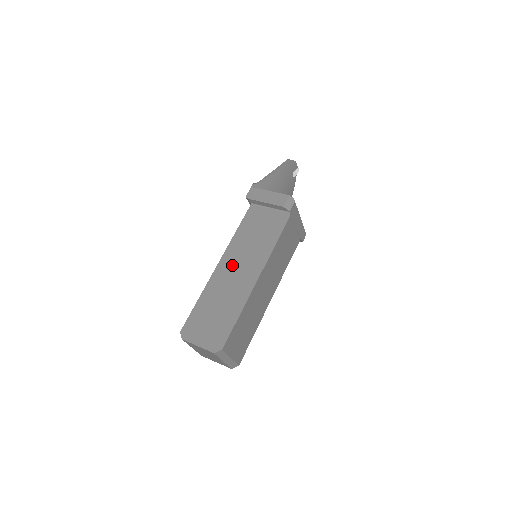
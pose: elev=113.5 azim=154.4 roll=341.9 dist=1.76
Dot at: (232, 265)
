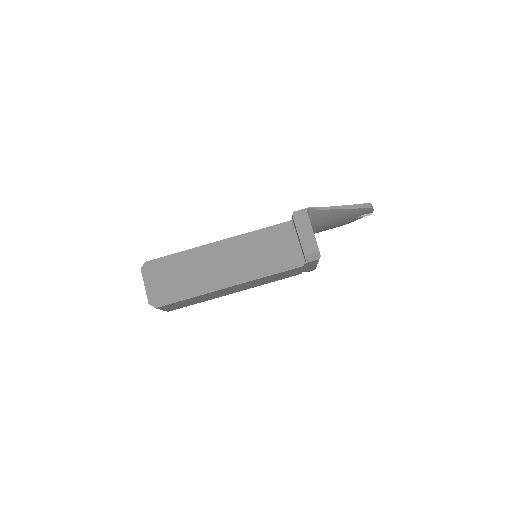
Dot at: (225, 254)
